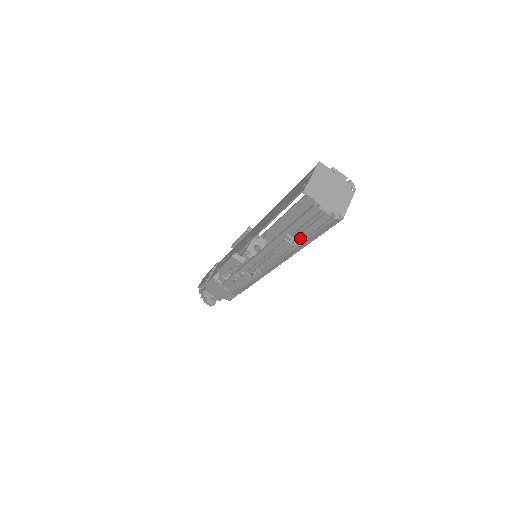
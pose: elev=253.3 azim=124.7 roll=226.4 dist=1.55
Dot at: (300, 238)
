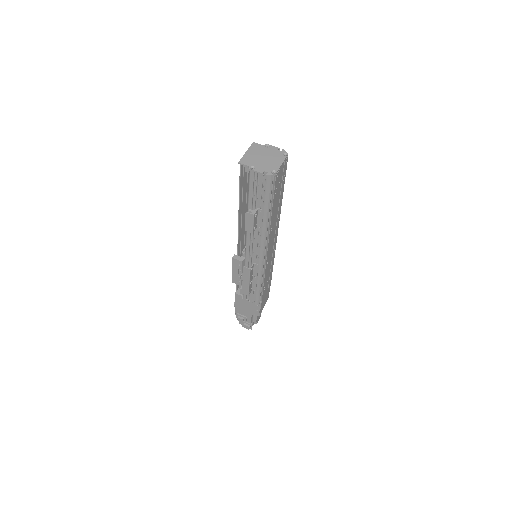
Dot at: (259, 209)
